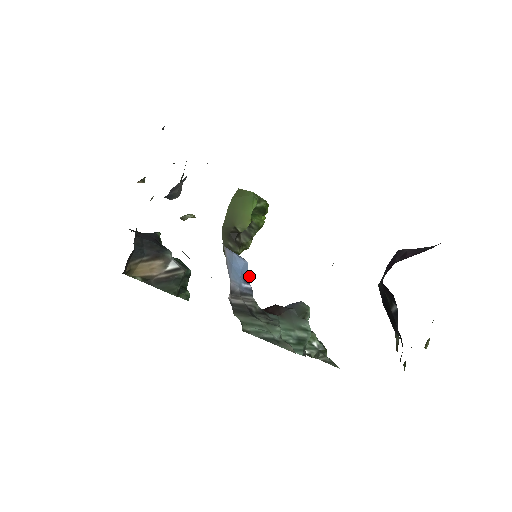
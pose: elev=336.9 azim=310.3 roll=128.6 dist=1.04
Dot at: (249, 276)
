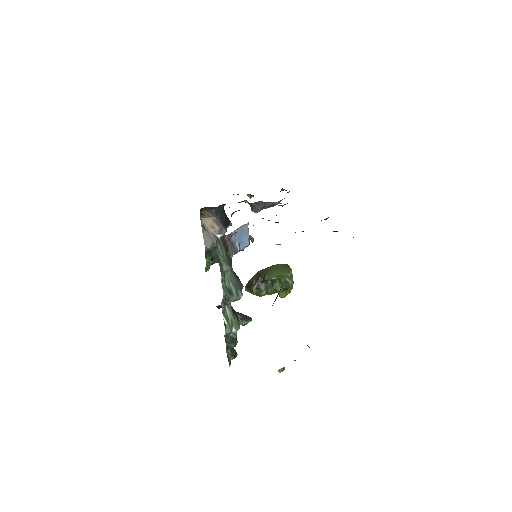
Dot at: (243, 248)
